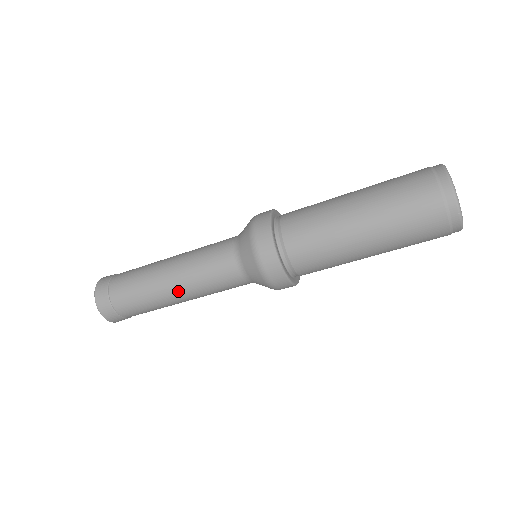
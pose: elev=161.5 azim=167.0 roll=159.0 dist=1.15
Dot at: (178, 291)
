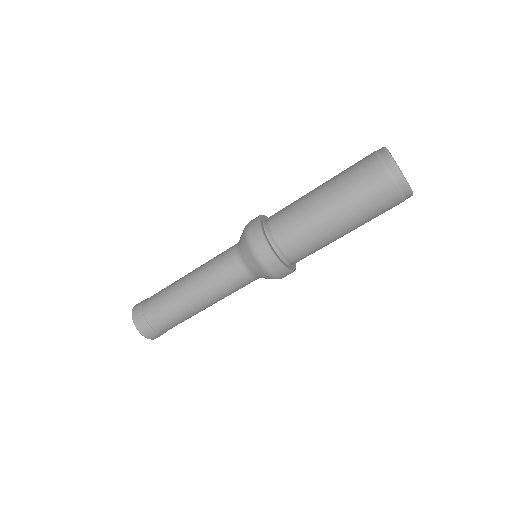
Dot at: occluded
